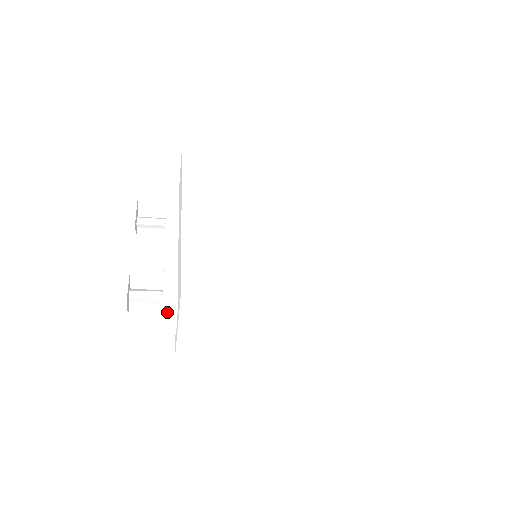
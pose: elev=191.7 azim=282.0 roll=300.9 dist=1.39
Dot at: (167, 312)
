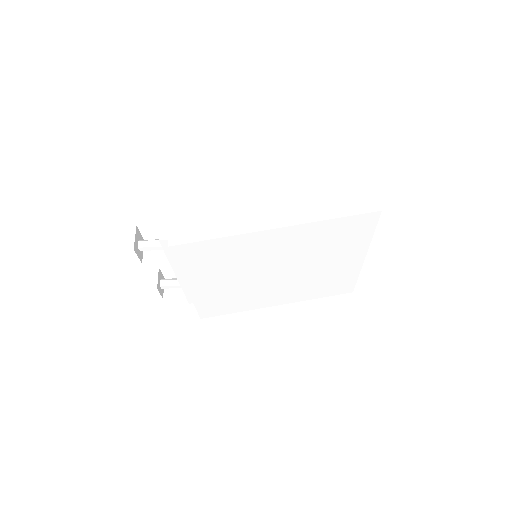
Dot at: occluded
